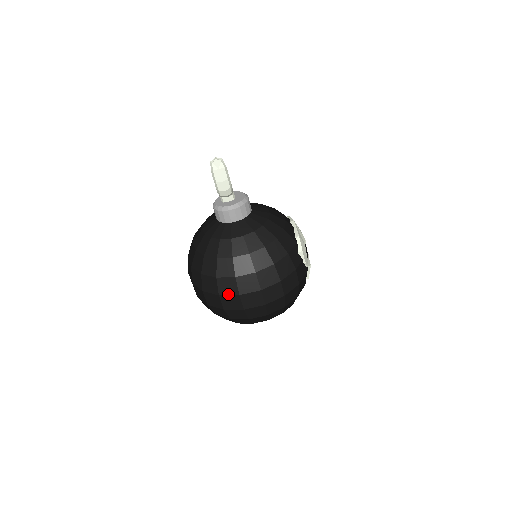
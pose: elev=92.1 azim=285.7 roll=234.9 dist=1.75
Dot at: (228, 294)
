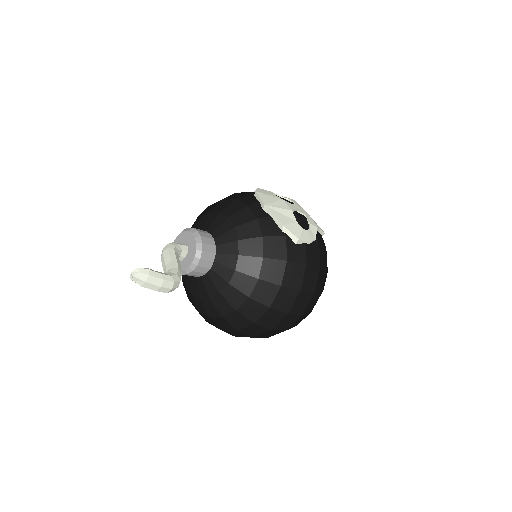
Dot at: (260, 334)
